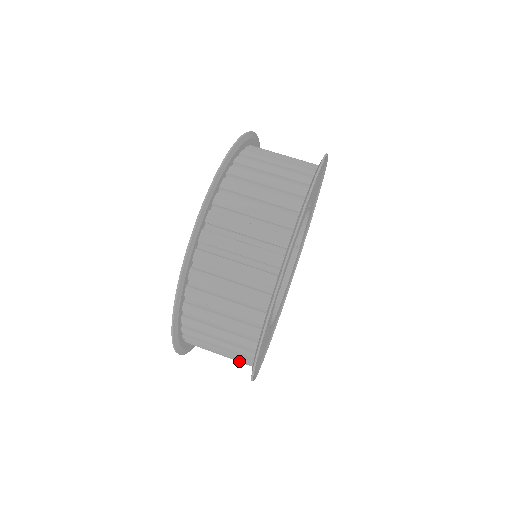
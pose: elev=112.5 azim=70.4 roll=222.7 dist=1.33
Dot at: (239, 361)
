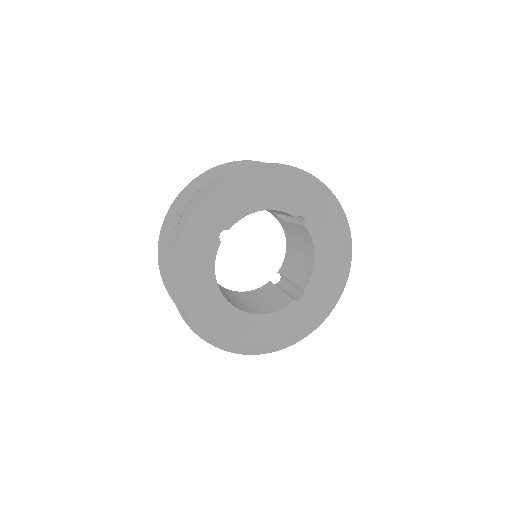
Dot at: occluded
